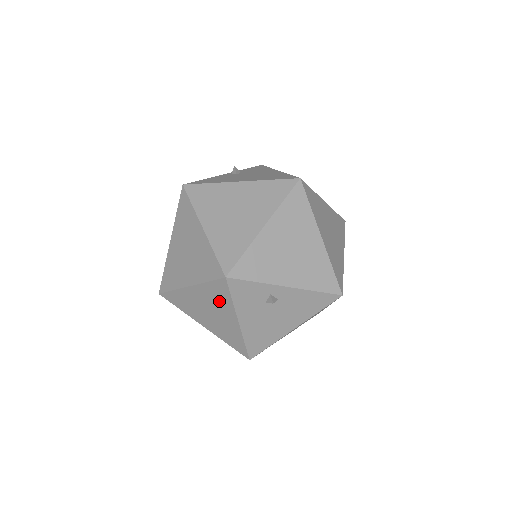
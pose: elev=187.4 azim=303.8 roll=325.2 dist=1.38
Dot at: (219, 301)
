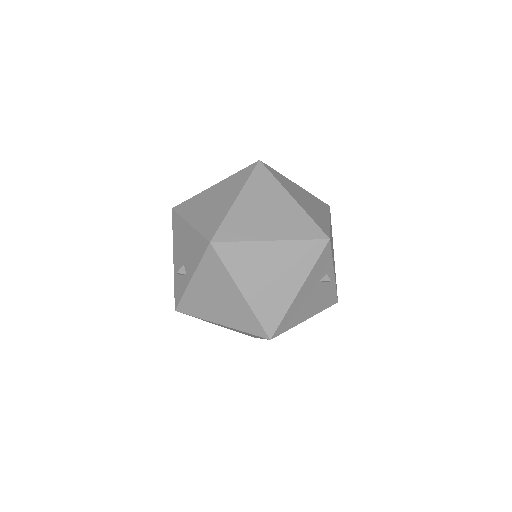
Dot at: (297, 263)
